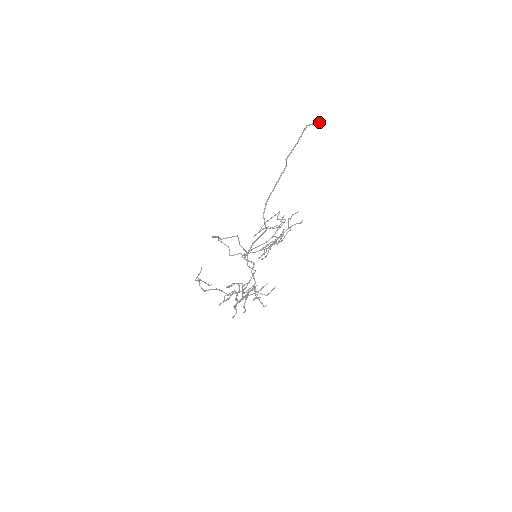
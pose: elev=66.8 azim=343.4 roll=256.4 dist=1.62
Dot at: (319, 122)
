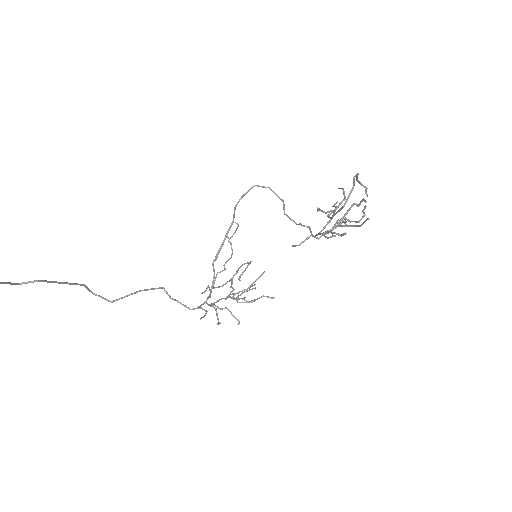
Dot at: out of frame
